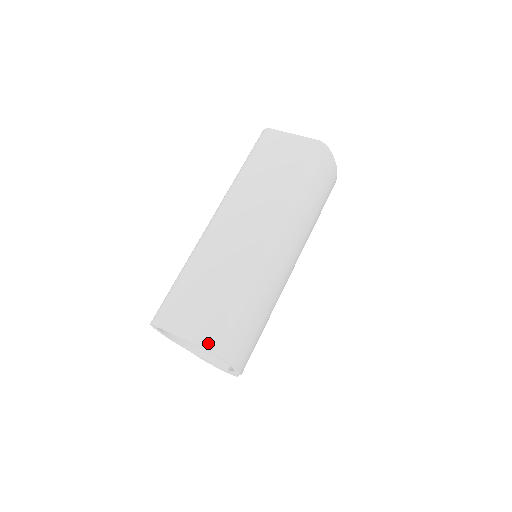
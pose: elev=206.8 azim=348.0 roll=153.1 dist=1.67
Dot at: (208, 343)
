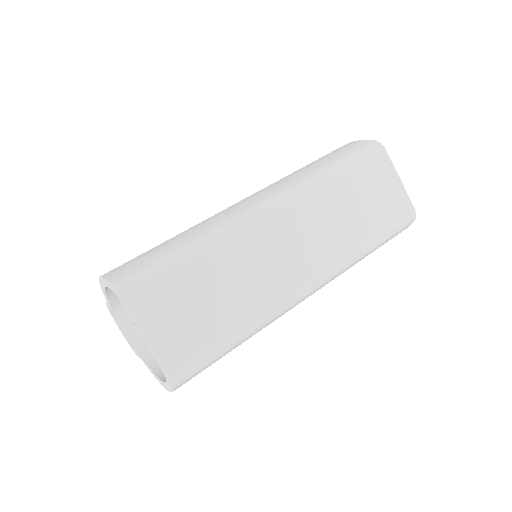
Dot at: (174, 368)
